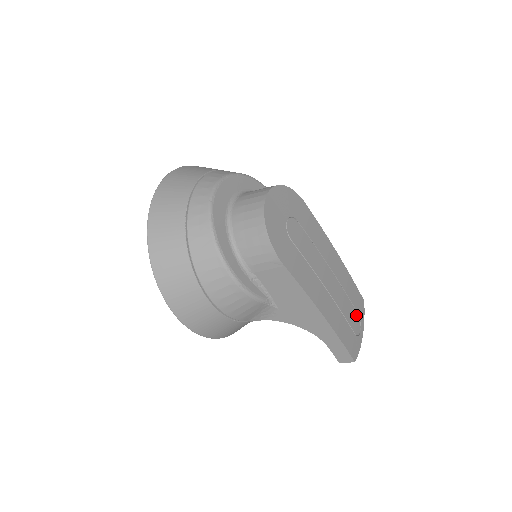
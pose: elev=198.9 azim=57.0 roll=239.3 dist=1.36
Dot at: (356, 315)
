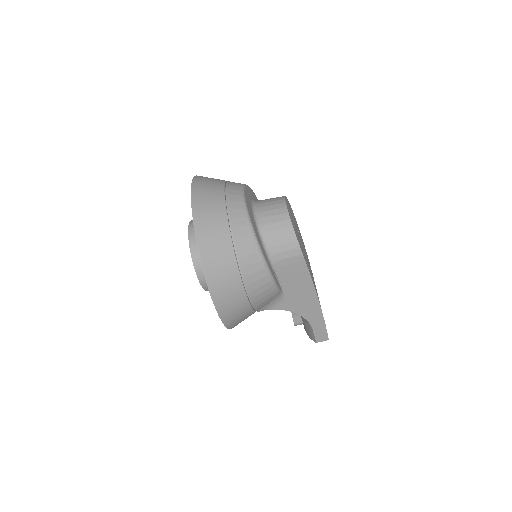
Dot at: occluded
